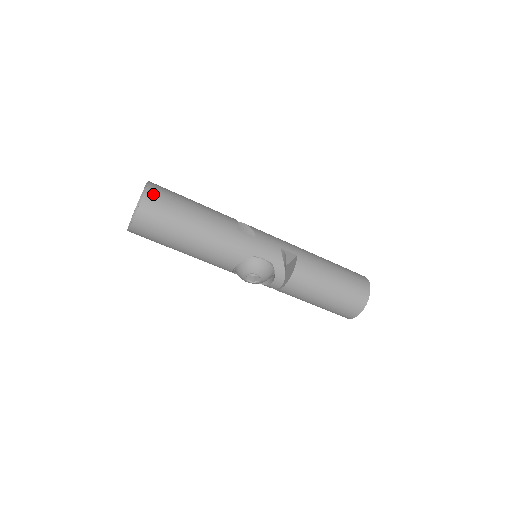
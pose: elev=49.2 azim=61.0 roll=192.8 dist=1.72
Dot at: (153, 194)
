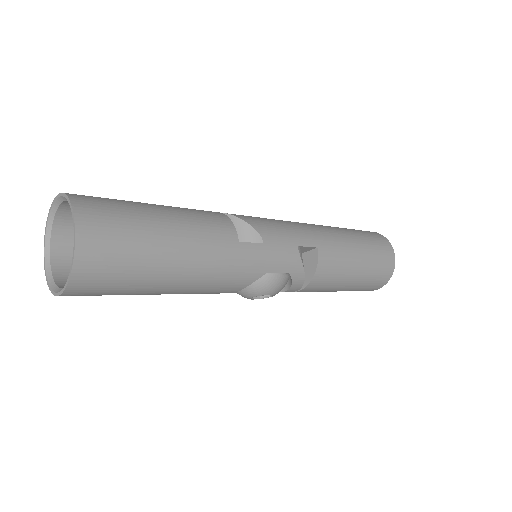
Dot at: (92, 234)
